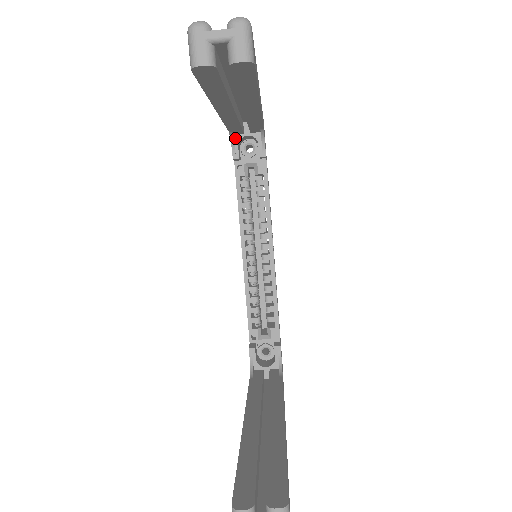
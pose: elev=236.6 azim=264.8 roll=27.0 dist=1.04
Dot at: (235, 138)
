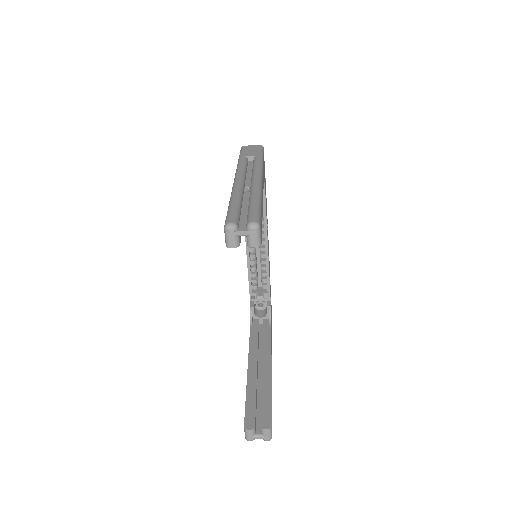
Dot at: occluded
